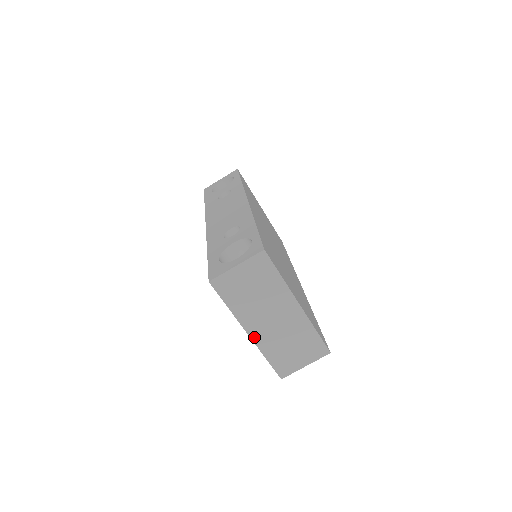
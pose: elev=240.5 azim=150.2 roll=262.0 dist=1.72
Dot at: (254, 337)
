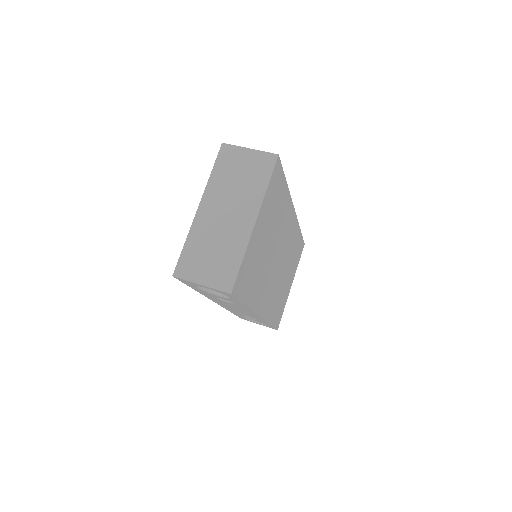
Dot at: (199, 215)
